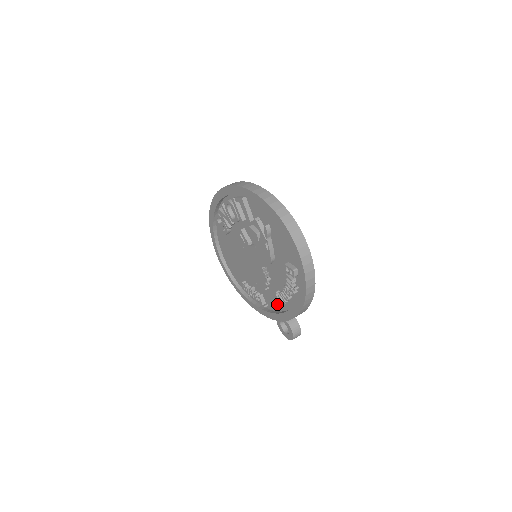
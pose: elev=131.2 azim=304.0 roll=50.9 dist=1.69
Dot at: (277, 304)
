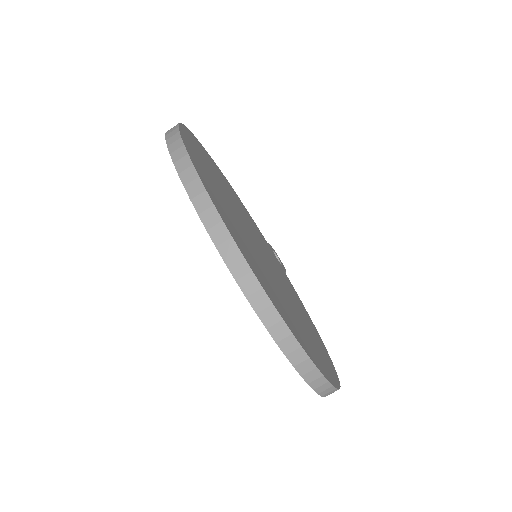
Dot at: occluded
